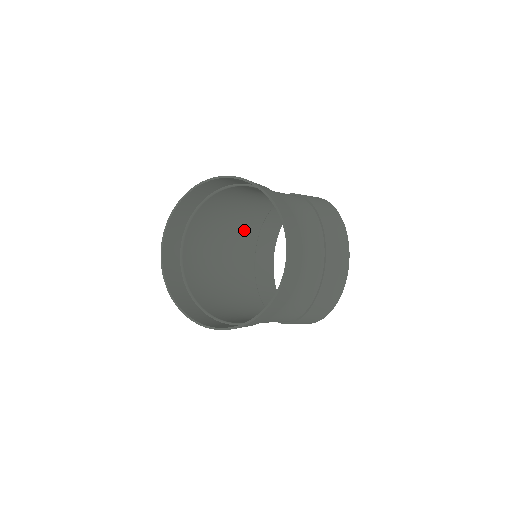
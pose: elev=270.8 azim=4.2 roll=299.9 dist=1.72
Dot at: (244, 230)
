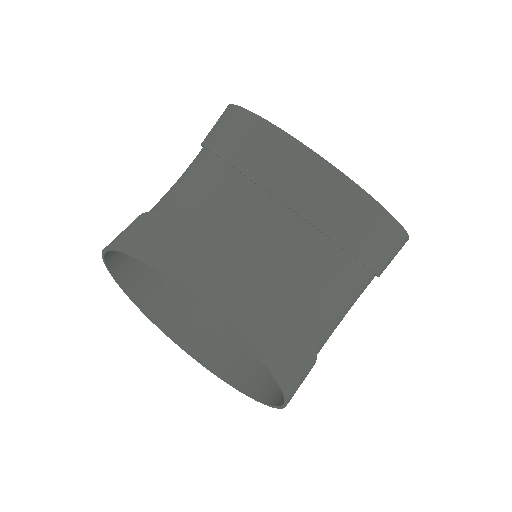
Dot at: occluded
